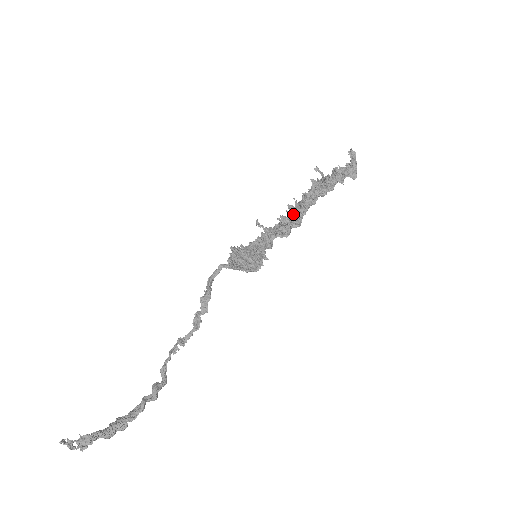
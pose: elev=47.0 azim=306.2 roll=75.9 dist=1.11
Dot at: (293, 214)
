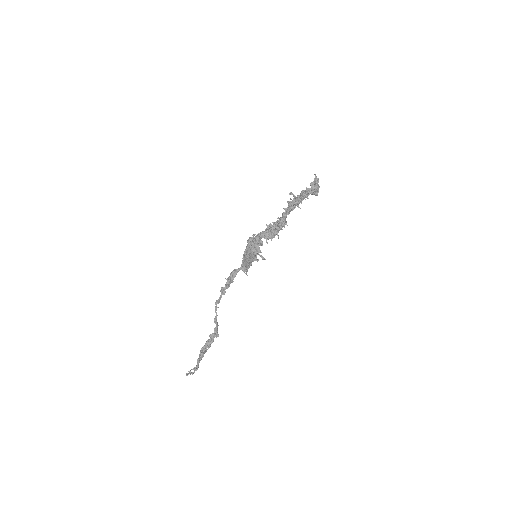
Dot at: (278, 231)
